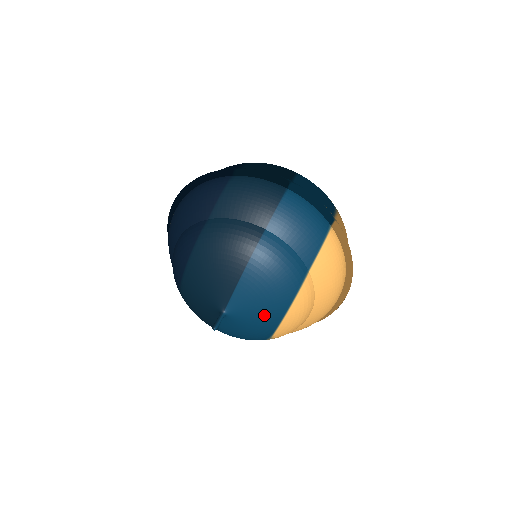
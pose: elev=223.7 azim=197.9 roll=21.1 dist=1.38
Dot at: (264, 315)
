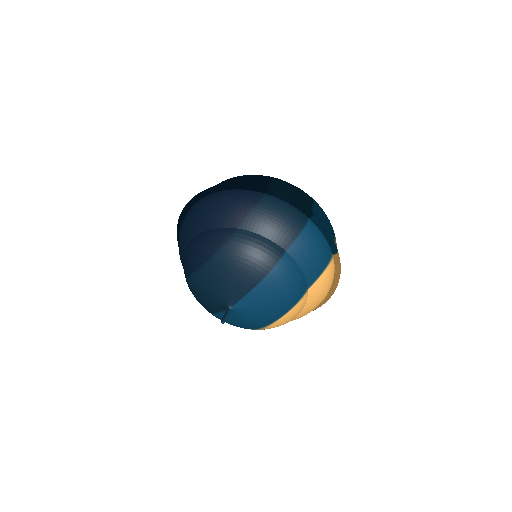
Dot at: (263, 316)
